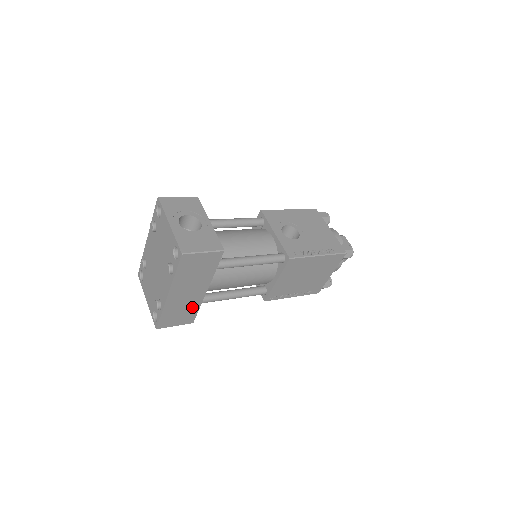
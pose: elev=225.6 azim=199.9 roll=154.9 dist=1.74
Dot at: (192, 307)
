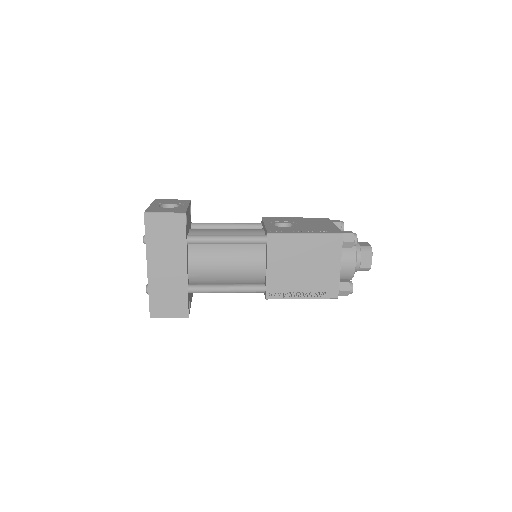
Dot at: (179, 291)
